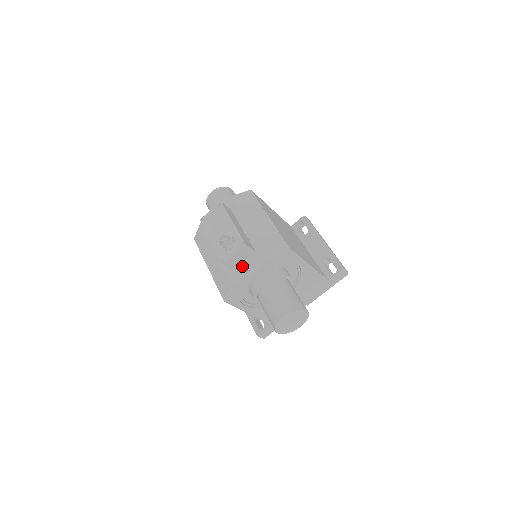
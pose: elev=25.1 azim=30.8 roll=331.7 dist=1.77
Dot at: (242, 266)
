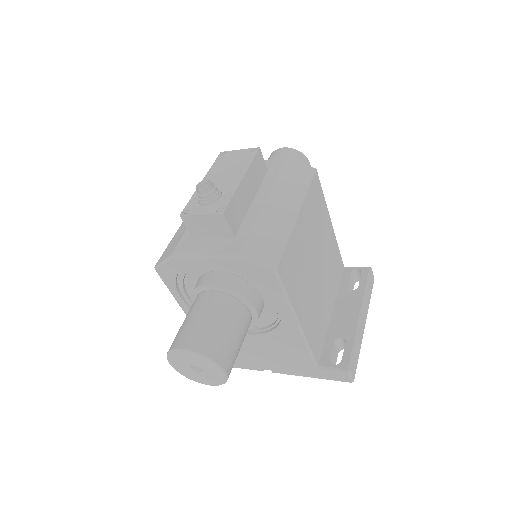
Dot at: (204, 241)
